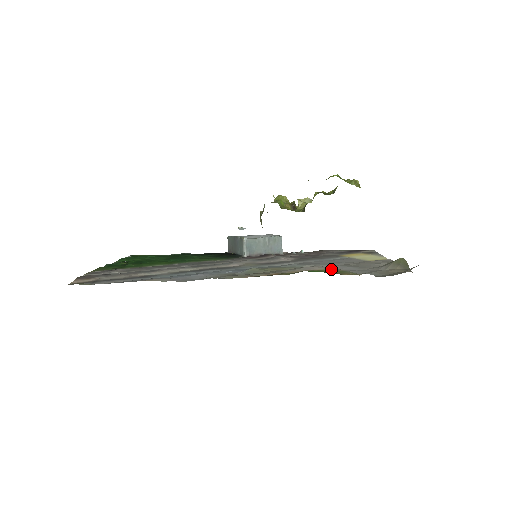
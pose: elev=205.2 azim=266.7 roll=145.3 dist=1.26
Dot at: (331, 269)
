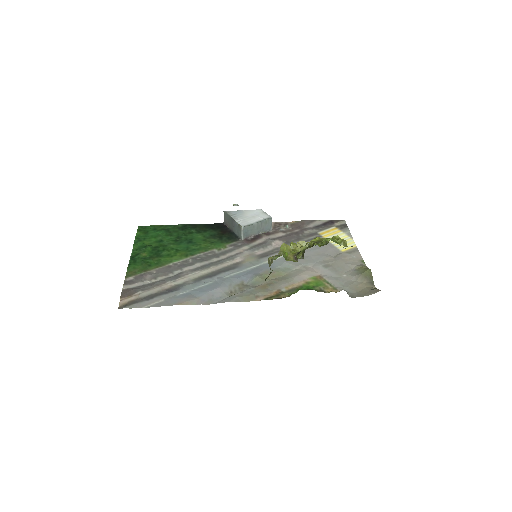
Dot at: (316, 276)
